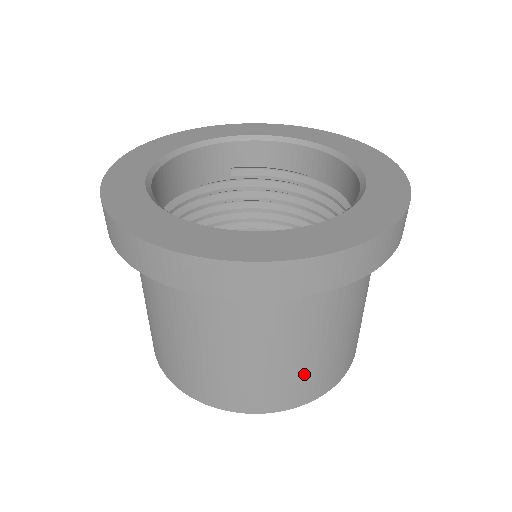
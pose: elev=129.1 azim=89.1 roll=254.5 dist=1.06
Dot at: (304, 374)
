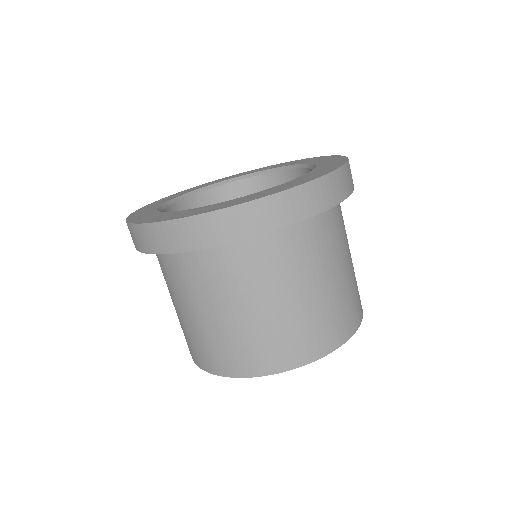
Dot at: (336, 307)
